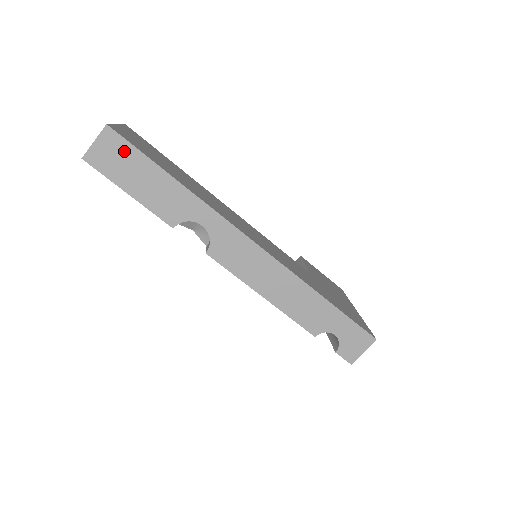
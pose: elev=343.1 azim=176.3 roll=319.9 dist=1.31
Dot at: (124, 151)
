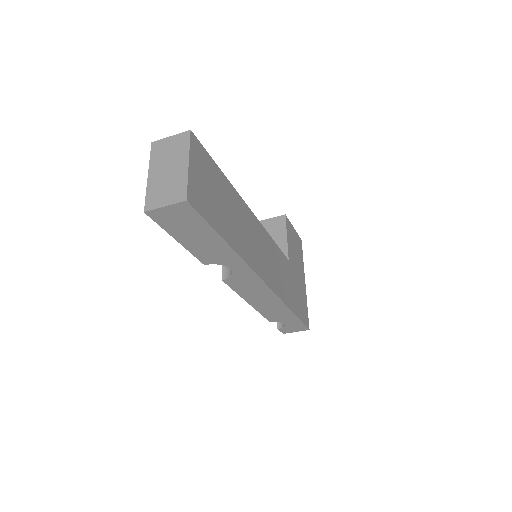
Dot at: (192, 219)
